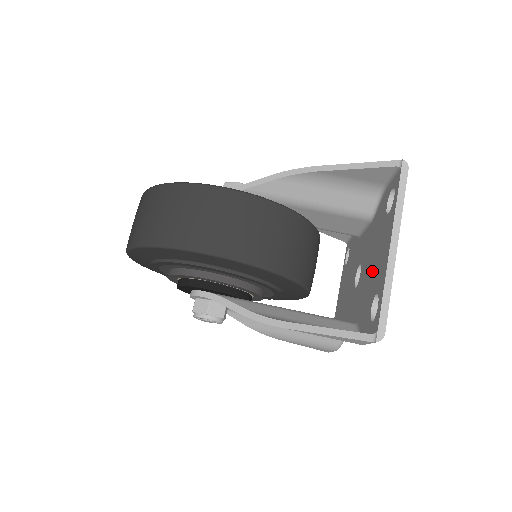
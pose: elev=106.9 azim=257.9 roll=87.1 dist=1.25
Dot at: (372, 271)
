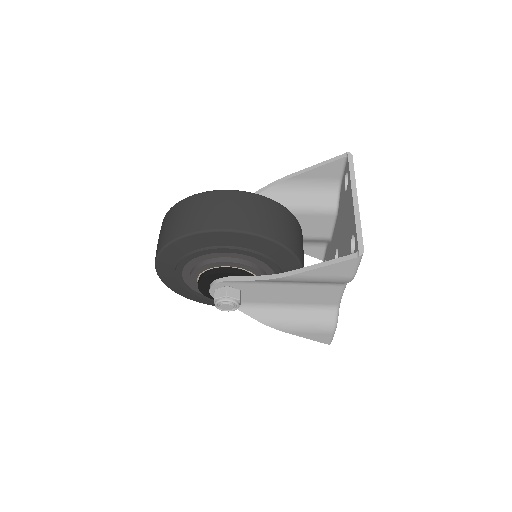
Dot at: (346, 233)
